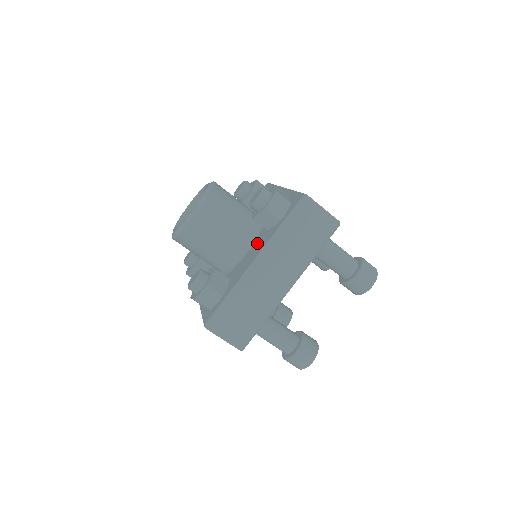
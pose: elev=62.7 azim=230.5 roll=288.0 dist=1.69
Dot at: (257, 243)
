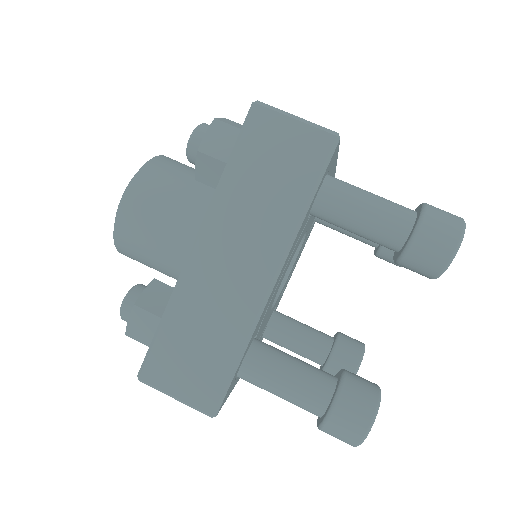
Dot at: occluded
